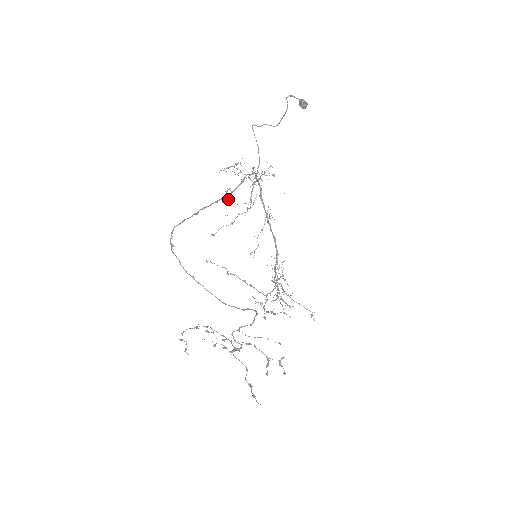
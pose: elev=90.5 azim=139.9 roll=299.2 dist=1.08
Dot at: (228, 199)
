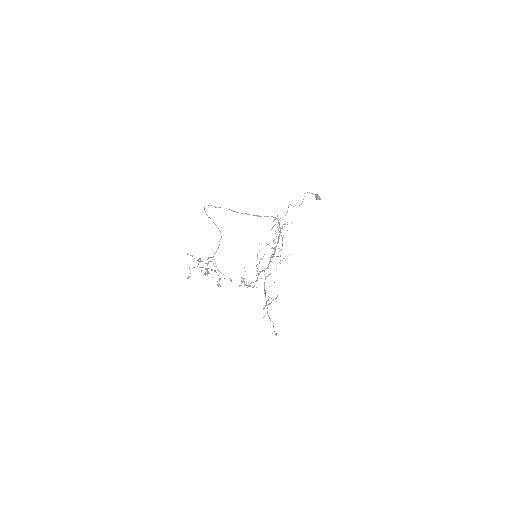
Dot at: occluded
